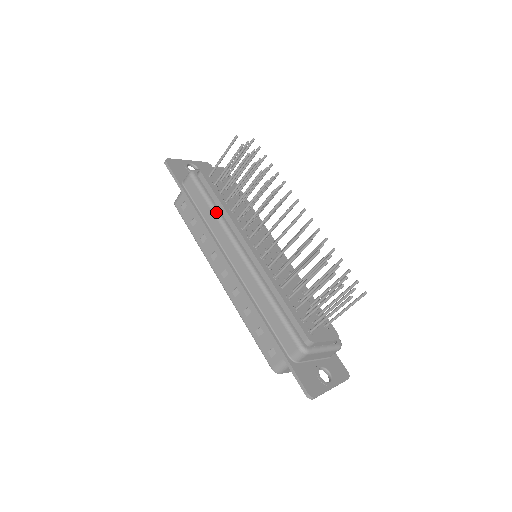
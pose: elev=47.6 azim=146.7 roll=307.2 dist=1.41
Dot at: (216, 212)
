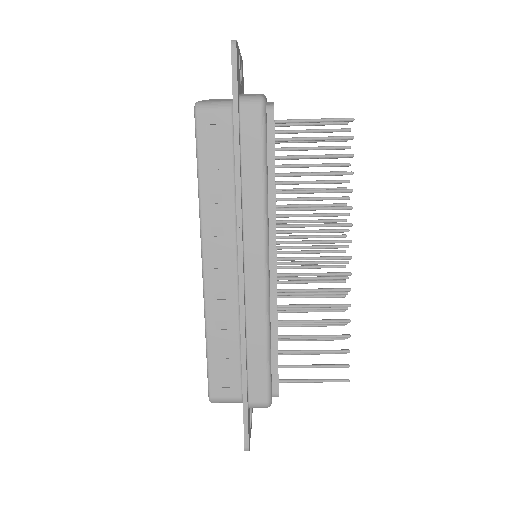
Dot at: (266, 189)
